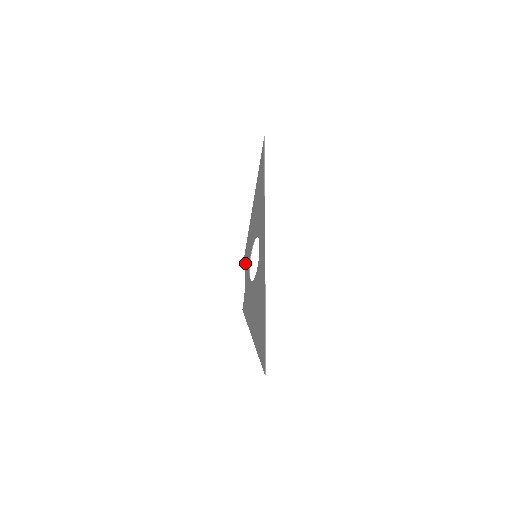
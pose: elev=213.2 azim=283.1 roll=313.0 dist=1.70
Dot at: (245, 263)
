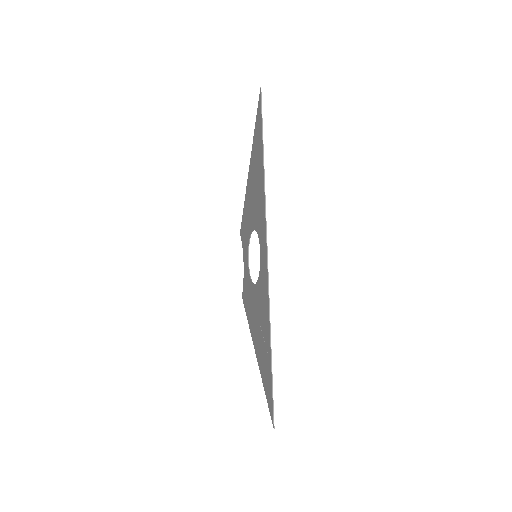
Dot at: (242, 242)
